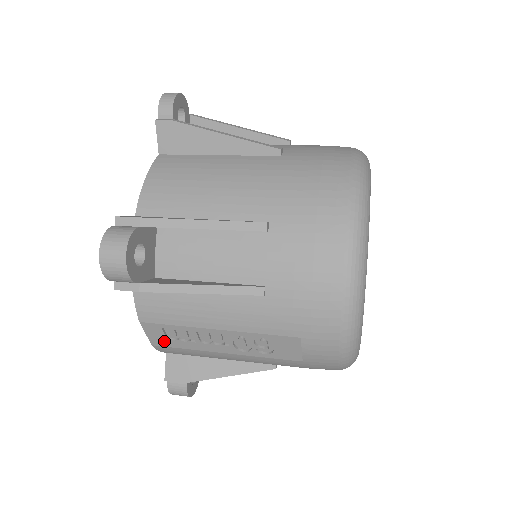
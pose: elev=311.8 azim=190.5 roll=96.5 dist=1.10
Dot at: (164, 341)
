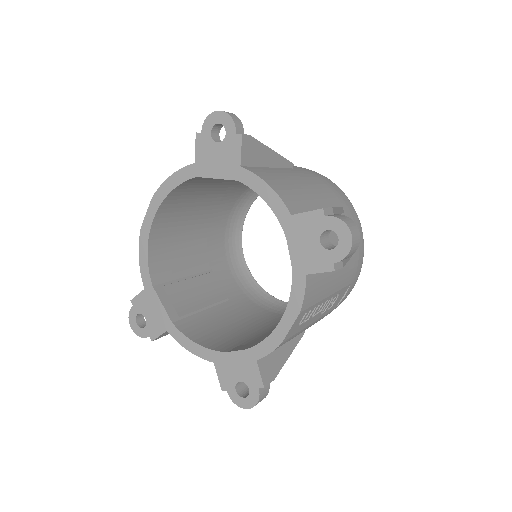
Dot at: (293, 331)
